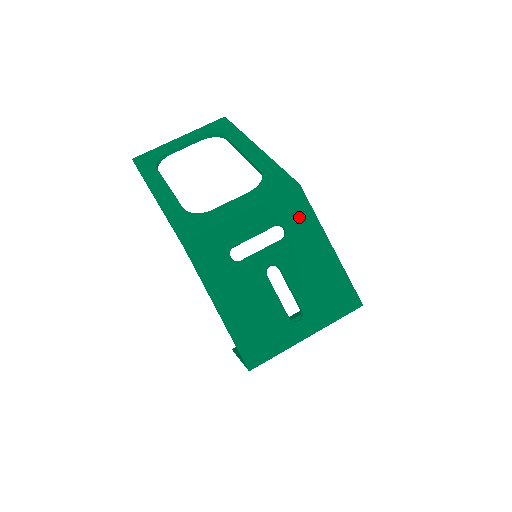
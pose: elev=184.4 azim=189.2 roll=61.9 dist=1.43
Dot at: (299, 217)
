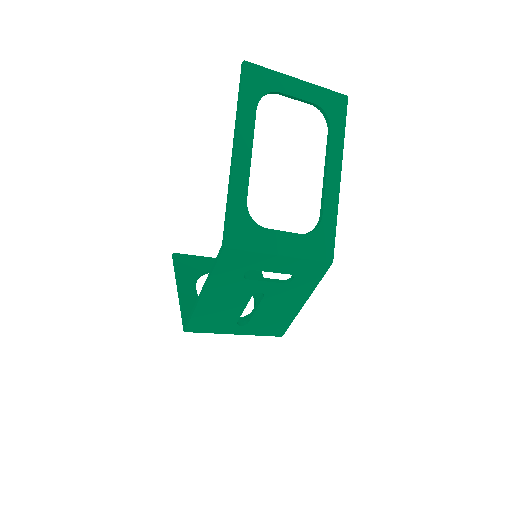
Dot at: (309, 279)
